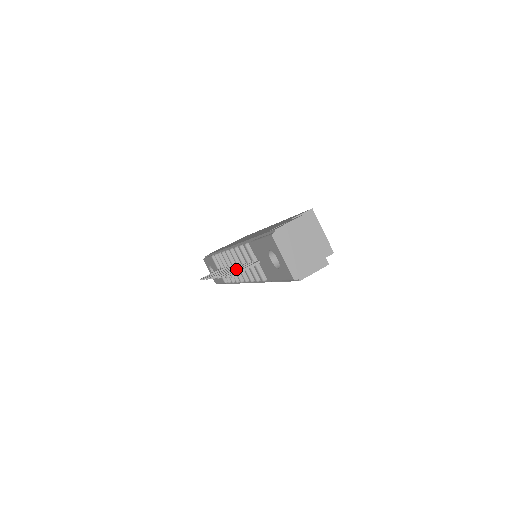
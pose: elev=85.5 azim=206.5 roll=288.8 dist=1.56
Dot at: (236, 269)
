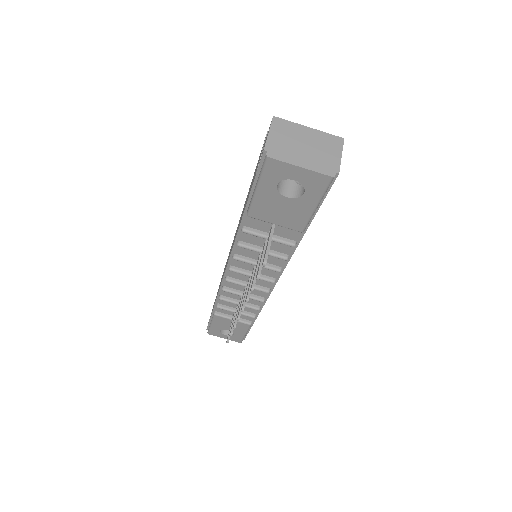
Dot at: (256, 270)
